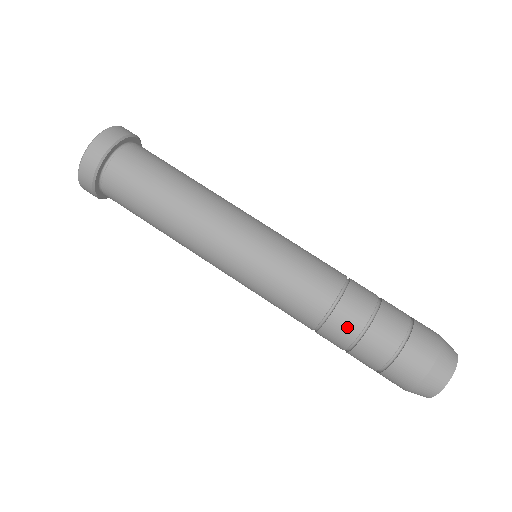
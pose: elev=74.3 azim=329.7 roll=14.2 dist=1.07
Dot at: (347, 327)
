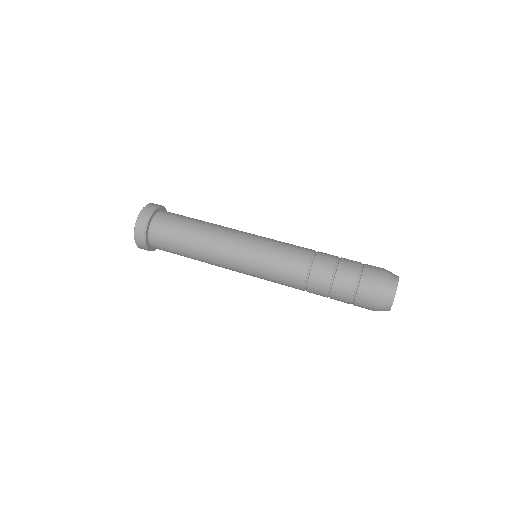
Dot at: (322, 279)
